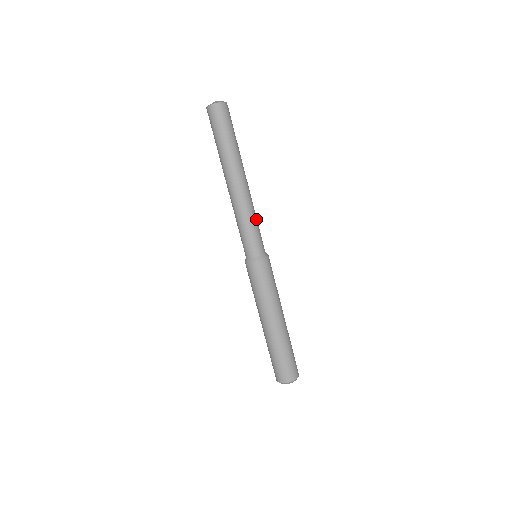
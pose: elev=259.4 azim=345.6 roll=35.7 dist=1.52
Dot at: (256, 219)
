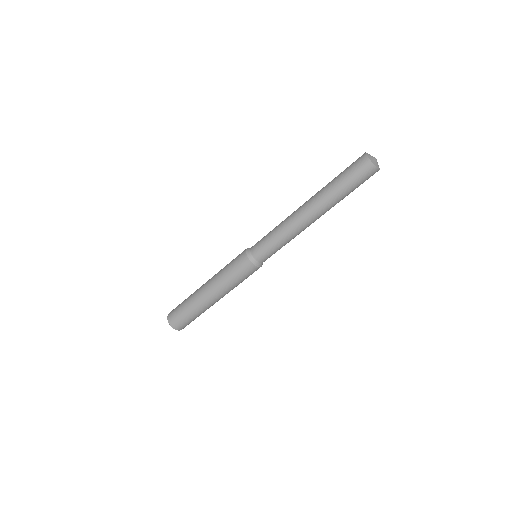
Dot at: (288, 242)
